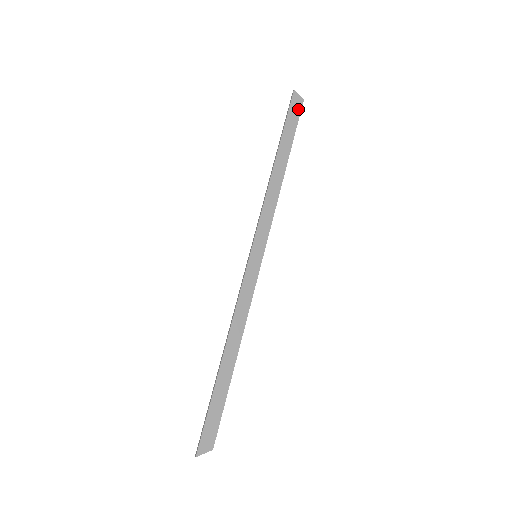
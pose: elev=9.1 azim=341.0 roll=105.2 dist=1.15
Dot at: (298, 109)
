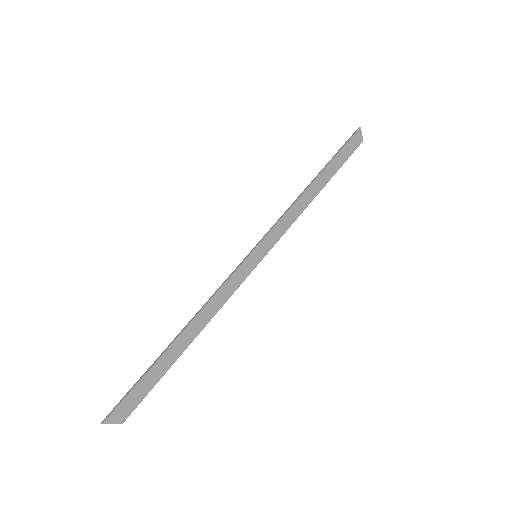
Dot at: (355, 146)
